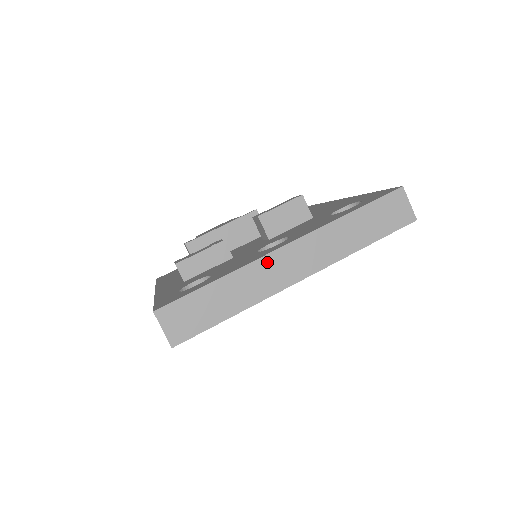
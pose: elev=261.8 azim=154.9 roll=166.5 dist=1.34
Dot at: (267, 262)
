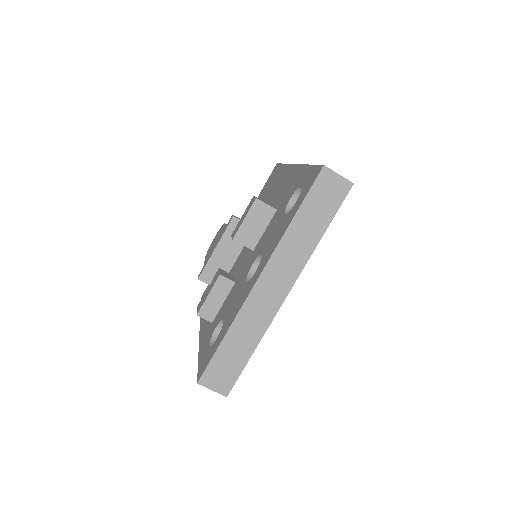
Dot at: (253, 299)
